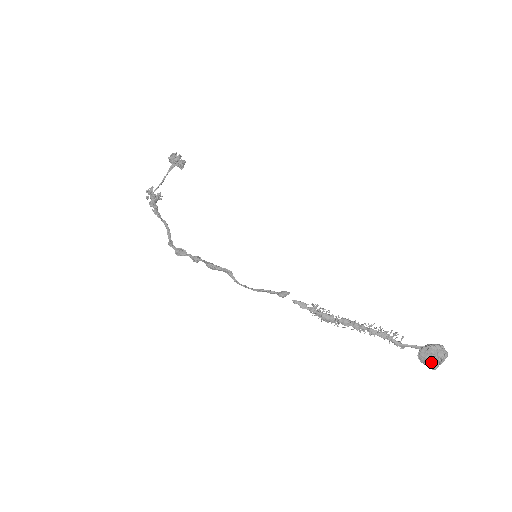
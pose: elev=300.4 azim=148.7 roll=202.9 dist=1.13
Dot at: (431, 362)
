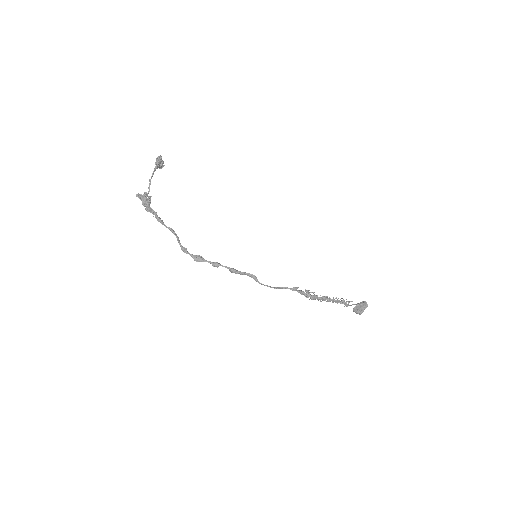
Dot at: (360, 311)
